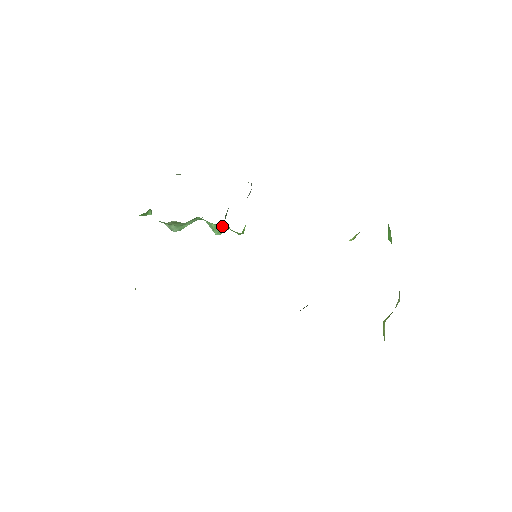
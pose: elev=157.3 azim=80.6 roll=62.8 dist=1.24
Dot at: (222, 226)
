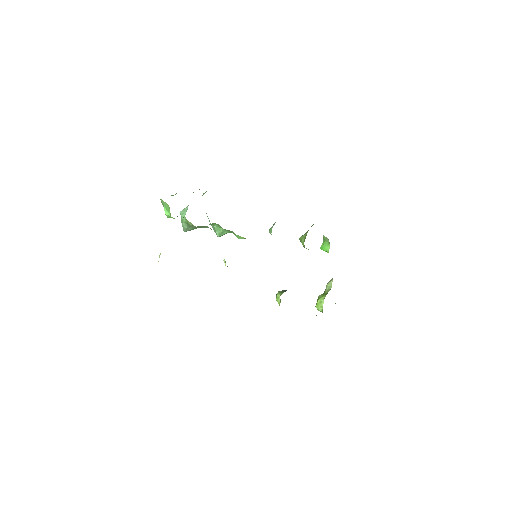
Dot at: (230, 232)
